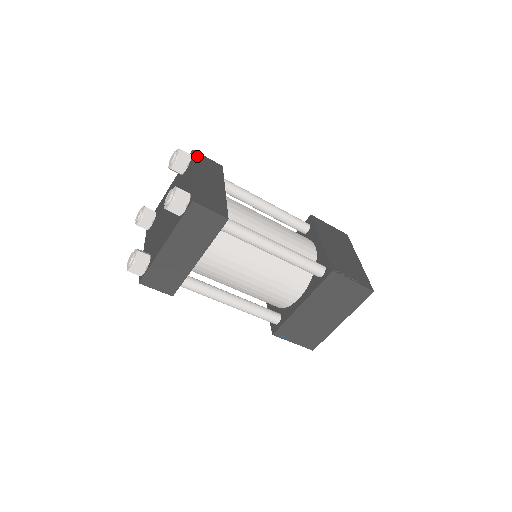
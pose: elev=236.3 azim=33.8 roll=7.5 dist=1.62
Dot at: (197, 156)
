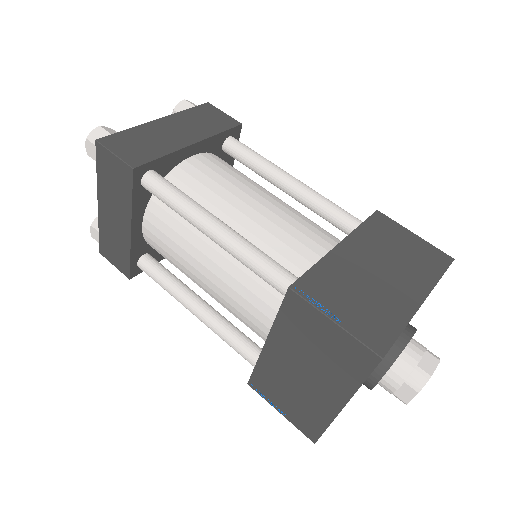
Dot at: (204, 108)
